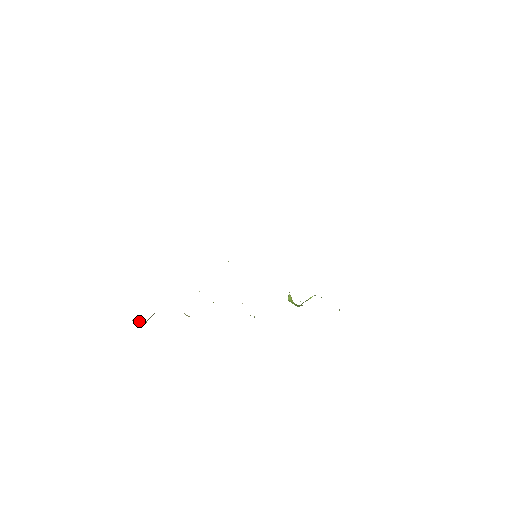
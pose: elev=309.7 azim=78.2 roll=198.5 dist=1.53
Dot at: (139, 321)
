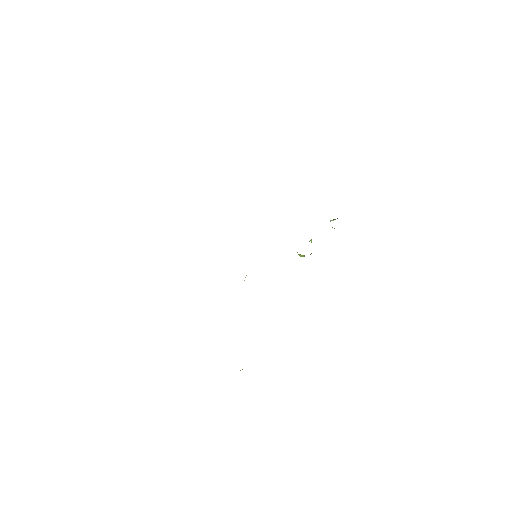
Dot at: (242, 369)
